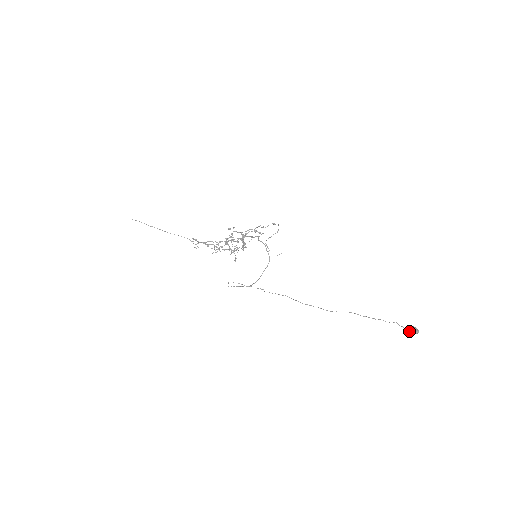
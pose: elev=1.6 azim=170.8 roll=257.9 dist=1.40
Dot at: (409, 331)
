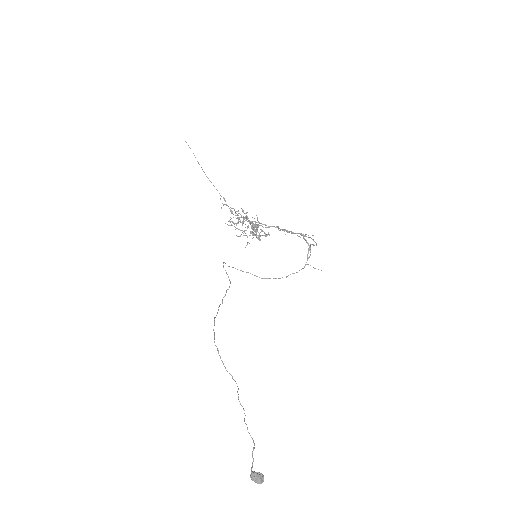
Dot at: (252, 471)
